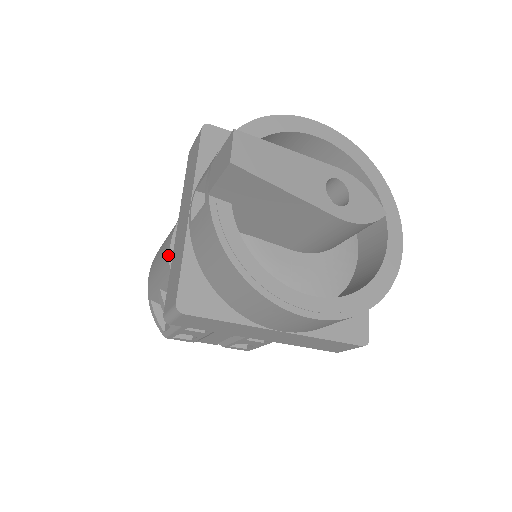
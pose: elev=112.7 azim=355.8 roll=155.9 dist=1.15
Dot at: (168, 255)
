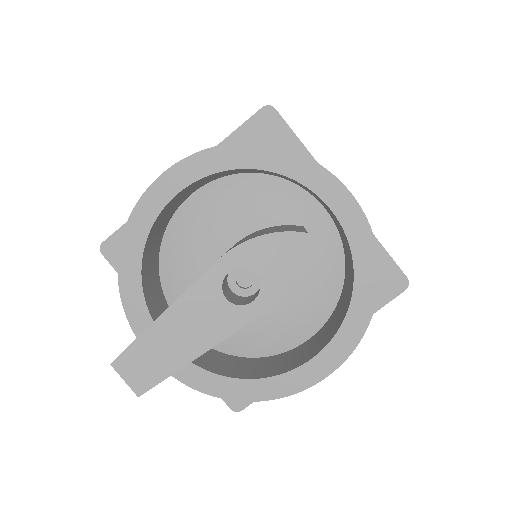
Dot at: occluded
